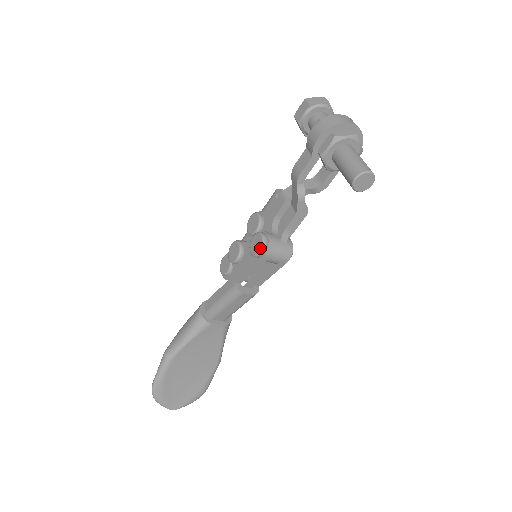
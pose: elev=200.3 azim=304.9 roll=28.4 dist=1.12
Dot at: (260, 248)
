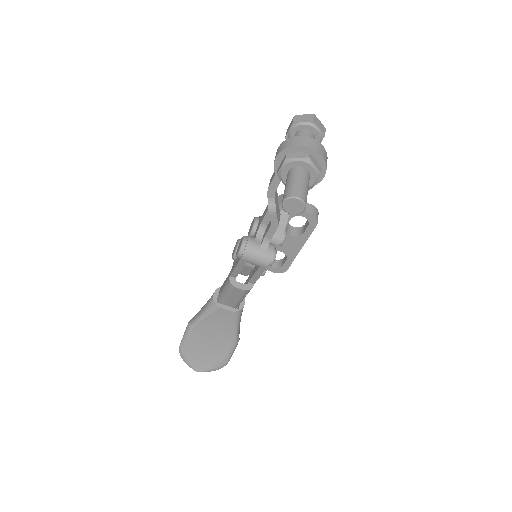
Dot at: (238, 250)
